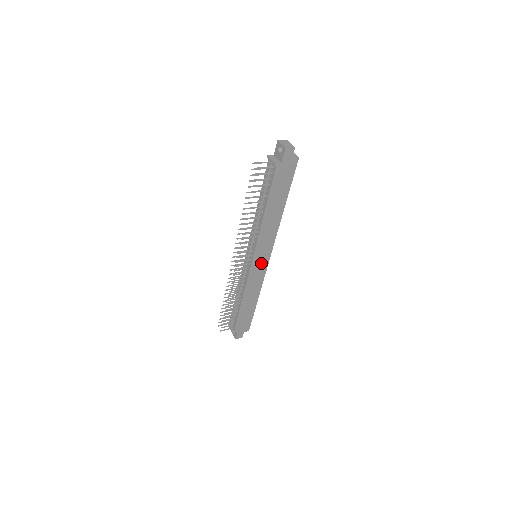
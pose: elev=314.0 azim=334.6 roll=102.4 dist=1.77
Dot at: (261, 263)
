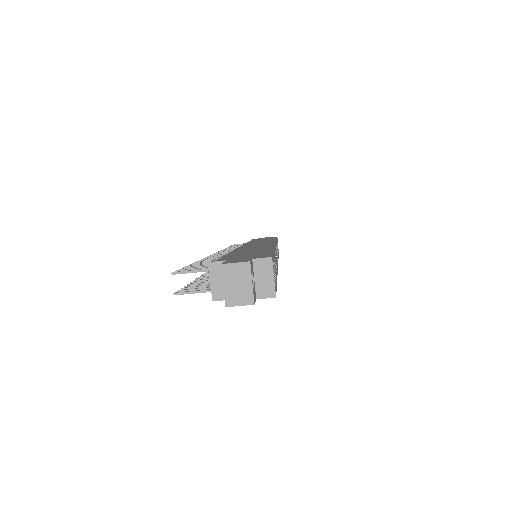
Dot at: occluded
